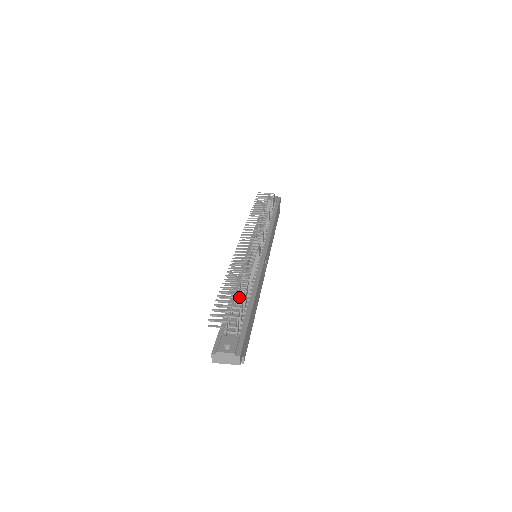
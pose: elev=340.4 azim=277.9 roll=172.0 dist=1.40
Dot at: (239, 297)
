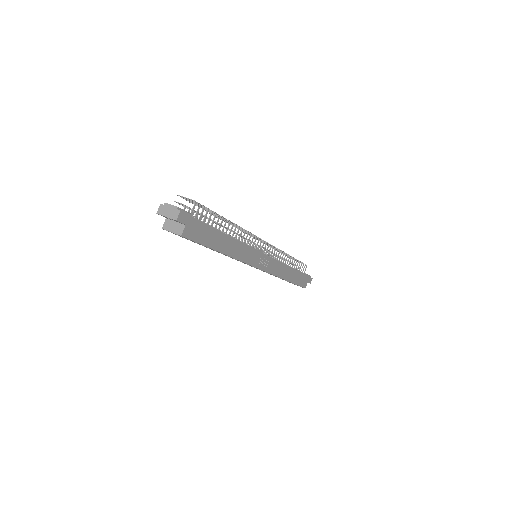
Dot at: (213, 211)
